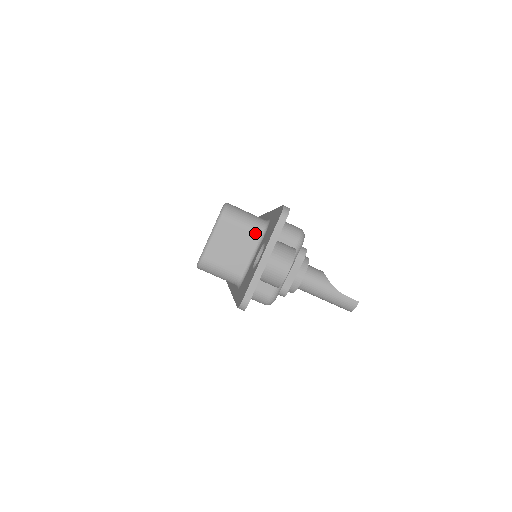
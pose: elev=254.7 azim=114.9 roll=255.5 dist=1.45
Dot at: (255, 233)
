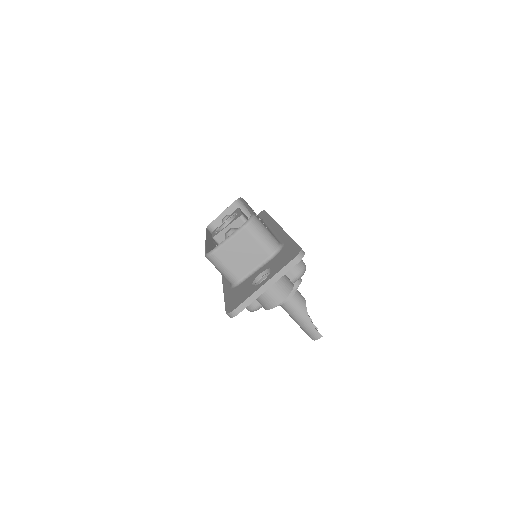
Dot at: (266, 252)
